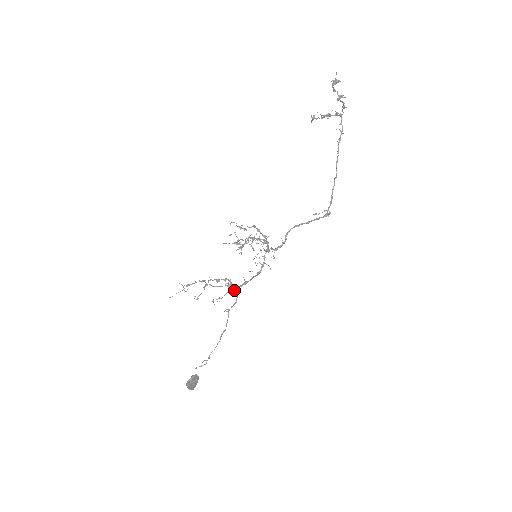
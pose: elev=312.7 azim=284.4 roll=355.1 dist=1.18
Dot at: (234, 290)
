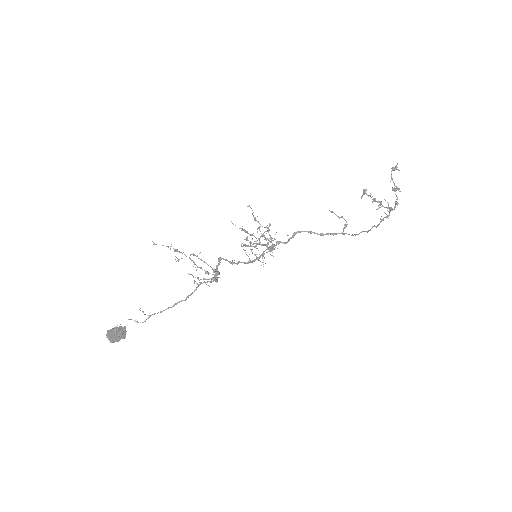
Dot at: (217, 270)
